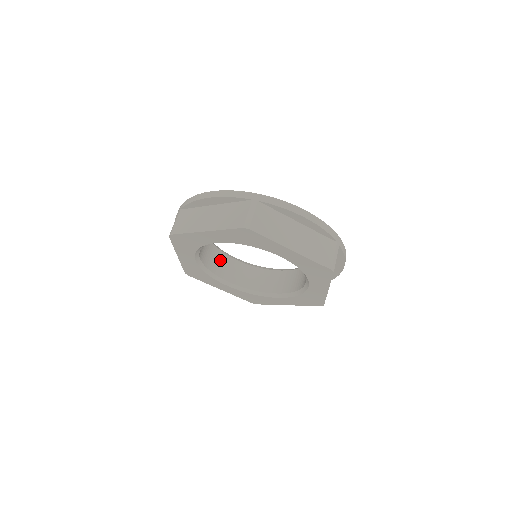
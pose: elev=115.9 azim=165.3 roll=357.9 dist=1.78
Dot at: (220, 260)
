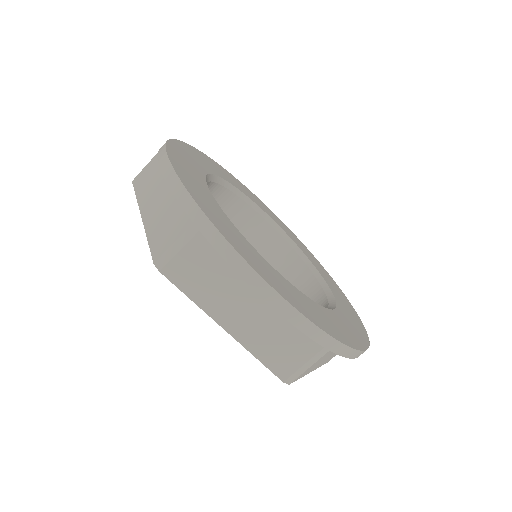
Dot at: (242, 216)
